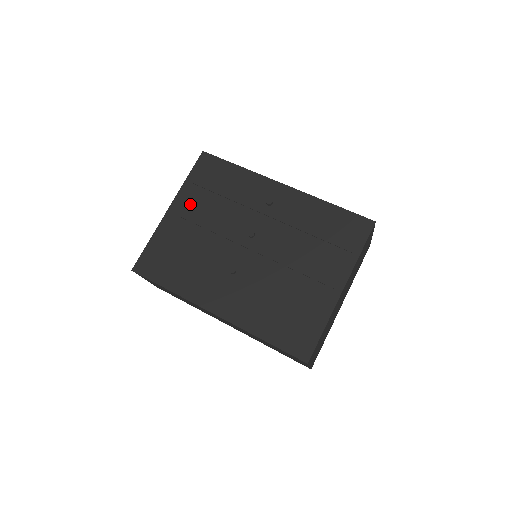
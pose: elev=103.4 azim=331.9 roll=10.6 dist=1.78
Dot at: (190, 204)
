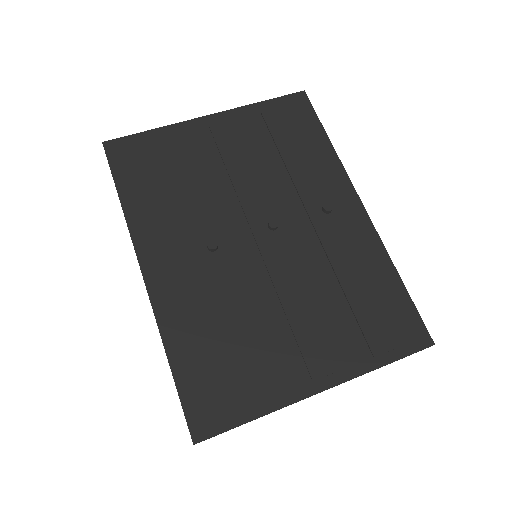
Dot at: (237, 131)
